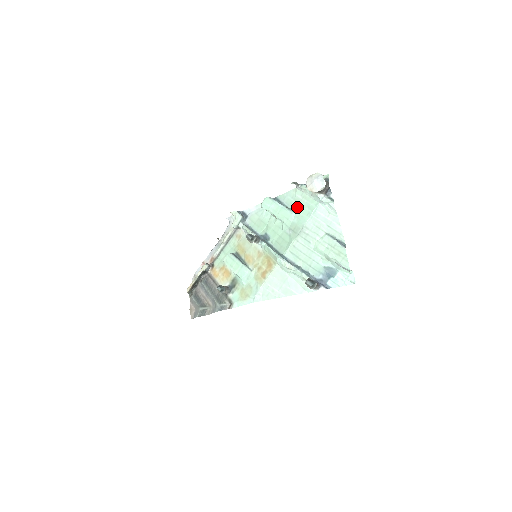
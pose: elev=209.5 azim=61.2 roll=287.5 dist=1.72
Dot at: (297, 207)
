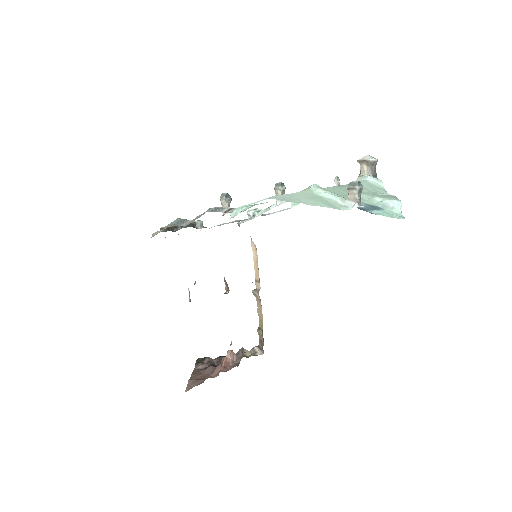
Dot at: occluded
